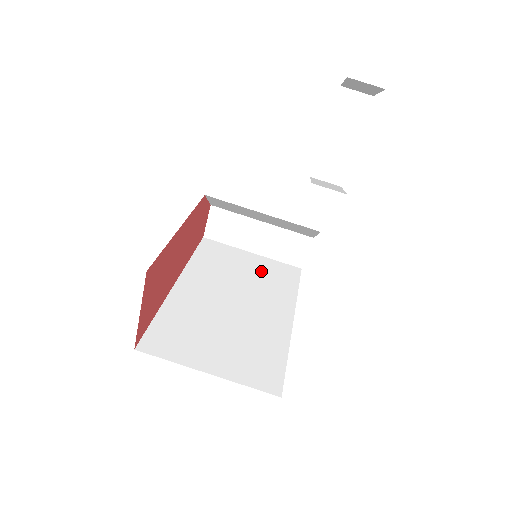
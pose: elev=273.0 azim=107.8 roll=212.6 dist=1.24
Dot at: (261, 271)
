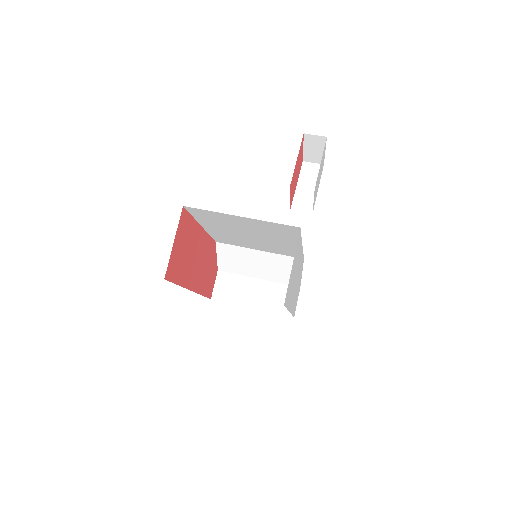
Dot at: occluded
